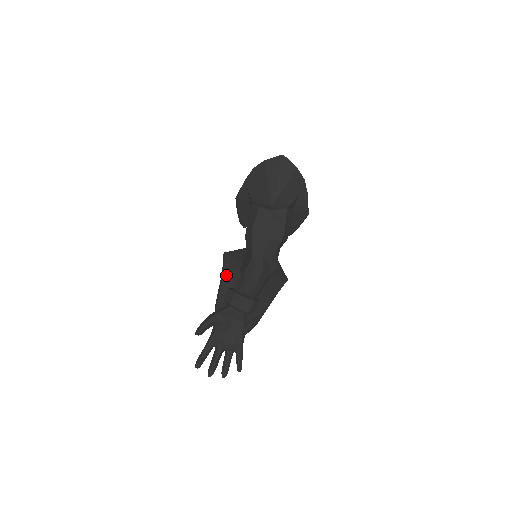
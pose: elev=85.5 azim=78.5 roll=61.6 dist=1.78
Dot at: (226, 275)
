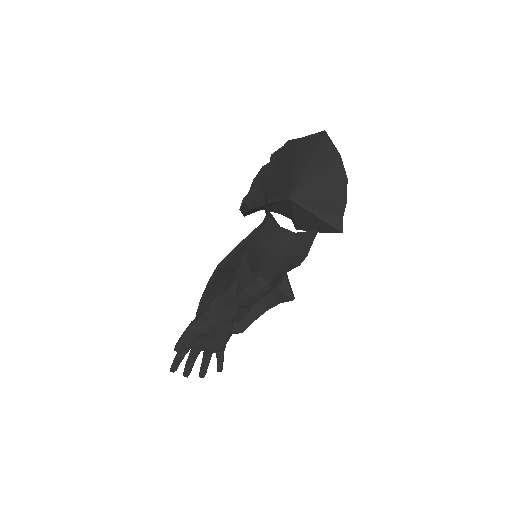
Dot at: (215, 282)
